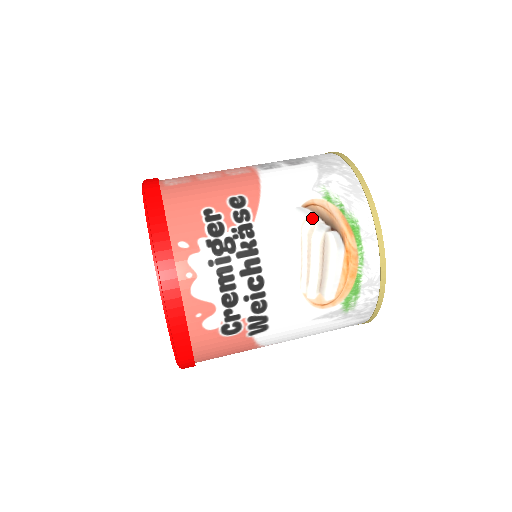
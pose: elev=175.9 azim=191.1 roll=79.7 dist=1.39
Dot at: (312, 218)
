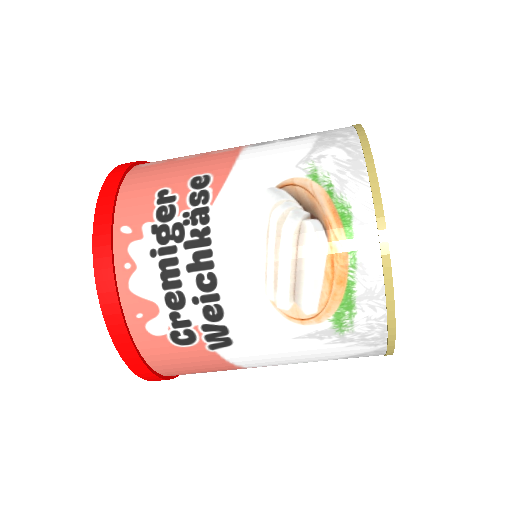
Dot at: (286, 202)
